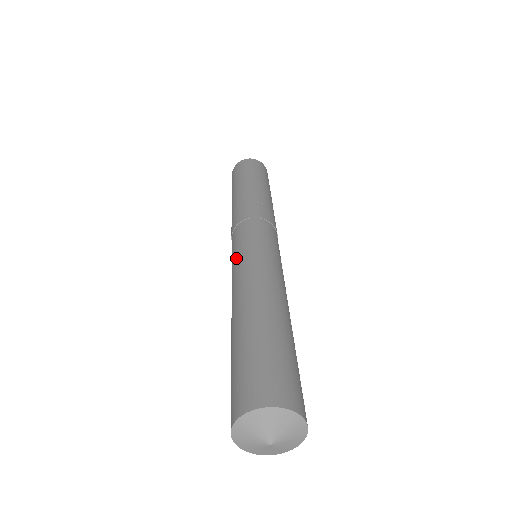
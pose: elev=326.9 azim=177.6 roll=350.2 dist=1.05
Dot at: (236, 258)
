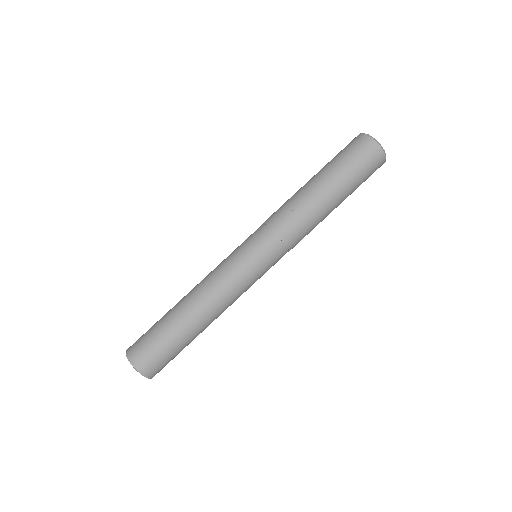
Dot at: occluded
